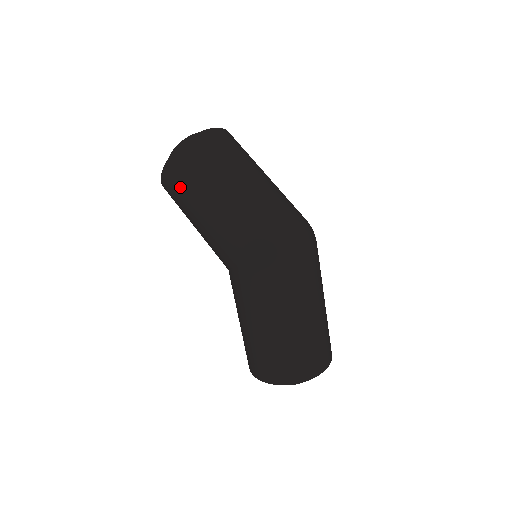
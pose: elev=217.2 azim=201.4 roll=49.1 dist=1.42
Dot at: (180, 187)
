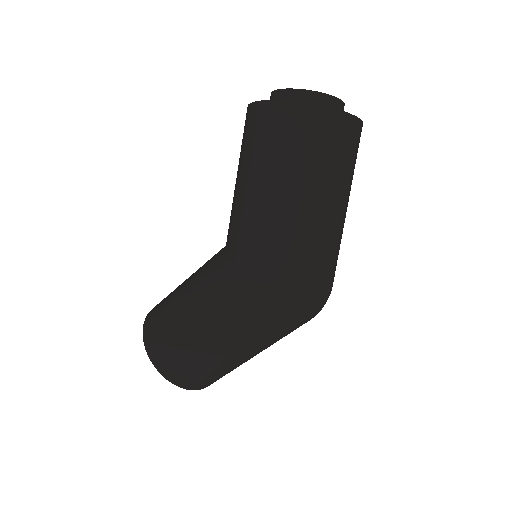
Dot at: (275, 142)
